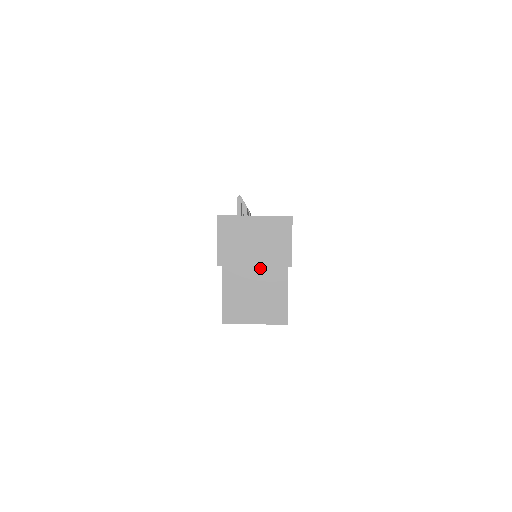
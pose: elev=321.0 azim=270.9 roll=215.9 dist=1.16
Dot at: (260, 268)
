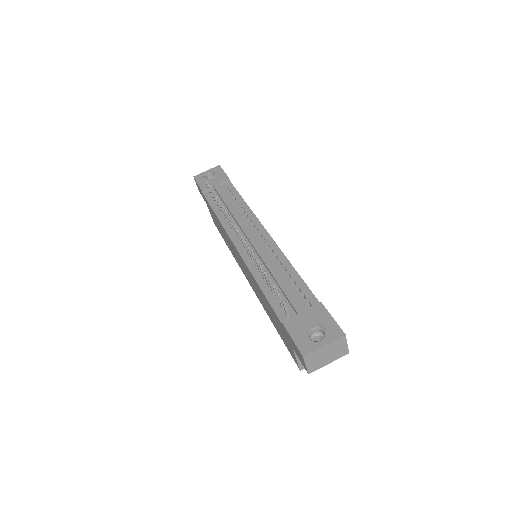
Dot at: occluded
